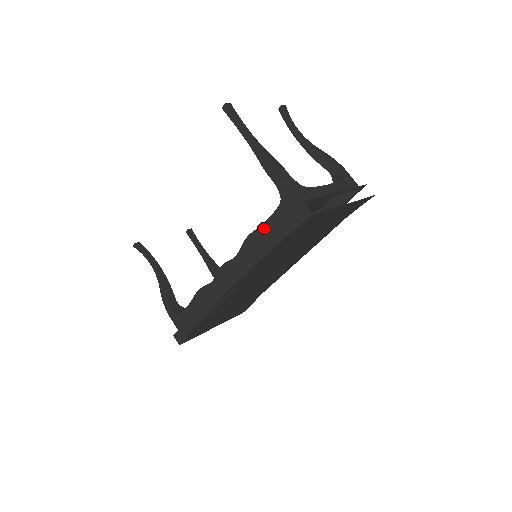
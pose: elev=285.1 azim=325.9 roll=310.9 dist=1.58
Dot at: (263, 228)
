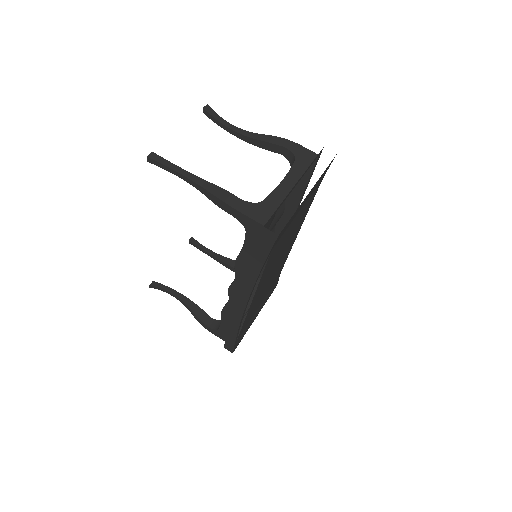
Dot at: (244, 253)
